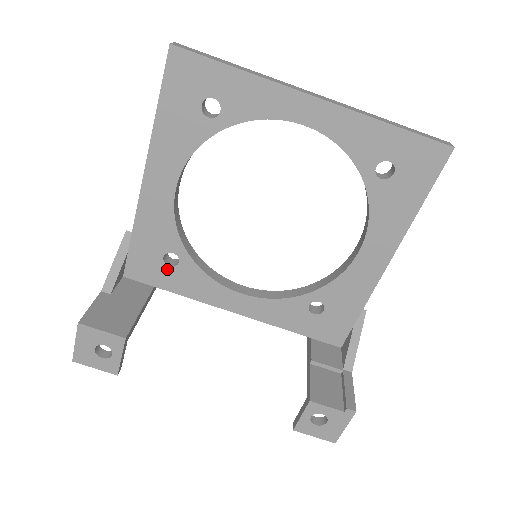
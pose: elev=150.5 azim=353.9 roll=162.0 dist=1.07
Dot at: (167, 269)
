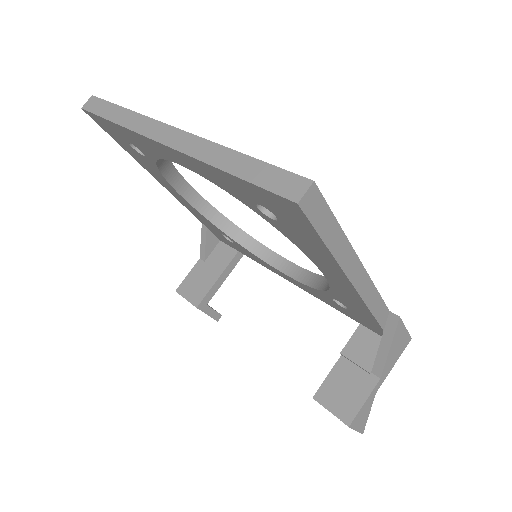
Dot at: (232, 243)
